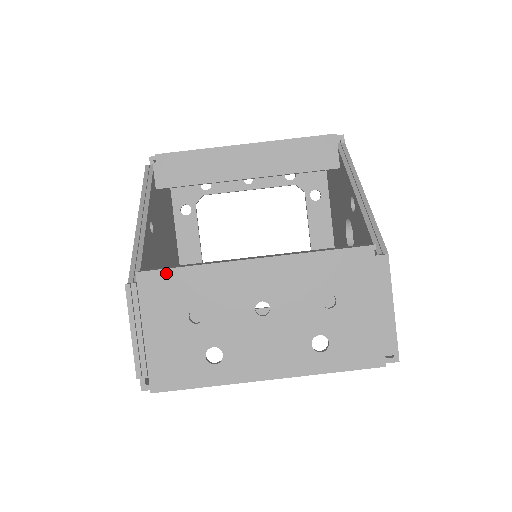
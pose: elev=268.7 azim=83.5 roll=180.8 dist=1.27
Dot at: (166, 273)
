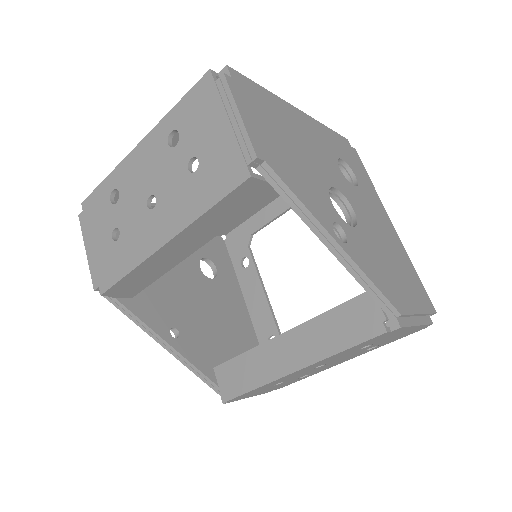
Dot at: (242, 395)
